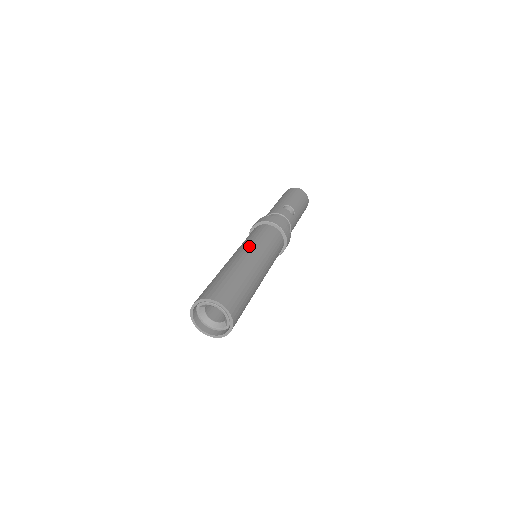
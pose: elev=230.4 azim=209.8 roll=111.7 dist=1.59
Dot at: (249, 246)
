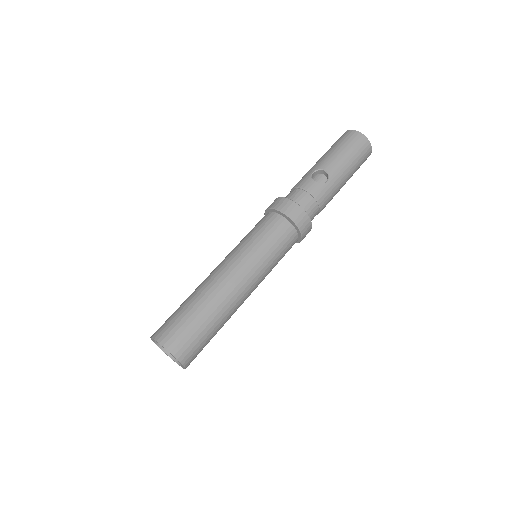
Dot at: (233, 254)
